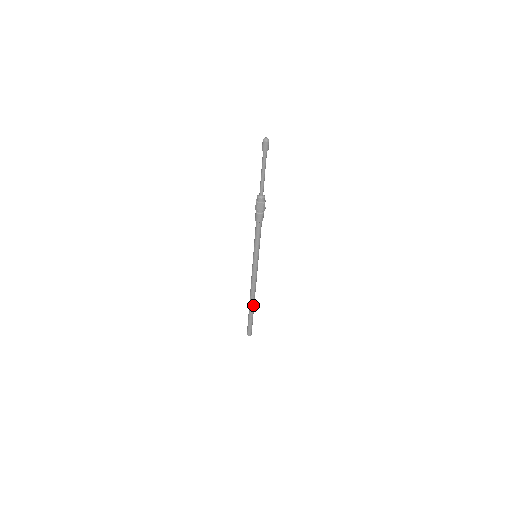
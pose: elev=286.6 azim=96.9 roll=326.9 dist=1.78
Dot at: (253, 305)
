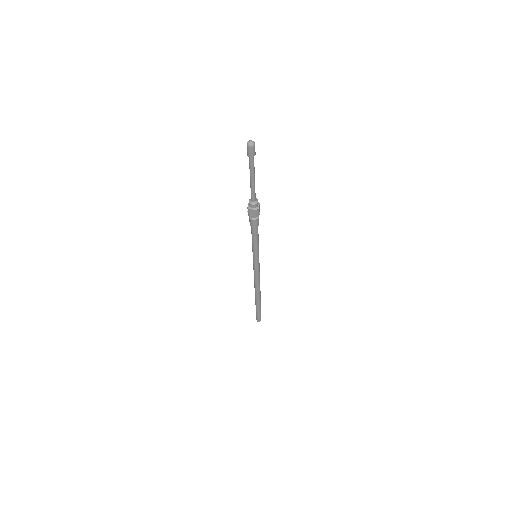
Dot at: (259, 298)
